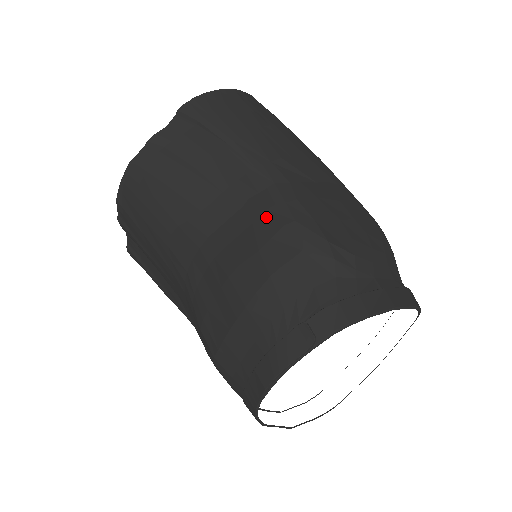
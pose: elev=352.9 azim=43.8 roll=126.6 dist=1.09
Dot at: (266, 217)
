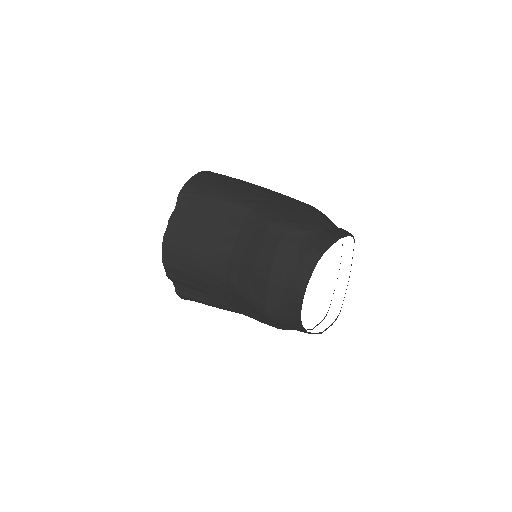
Dot at: (257, 227)
